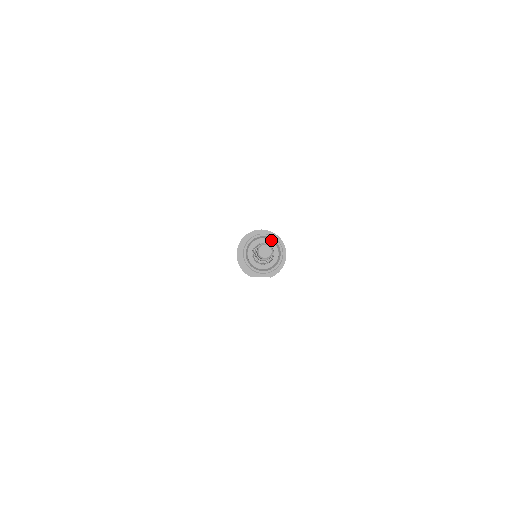
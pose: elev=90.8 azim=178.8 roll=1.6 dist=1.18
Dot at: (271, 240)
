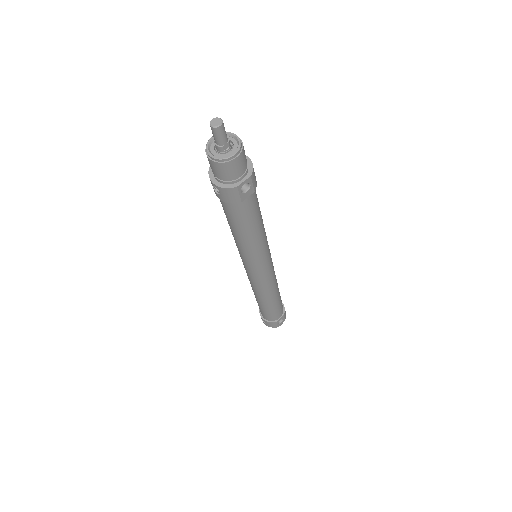
Dot at: occluded
